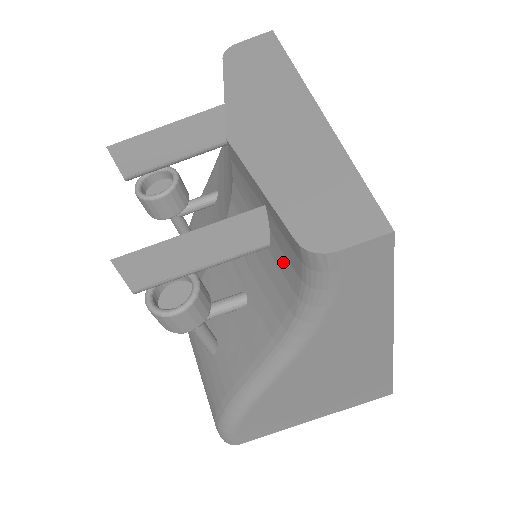
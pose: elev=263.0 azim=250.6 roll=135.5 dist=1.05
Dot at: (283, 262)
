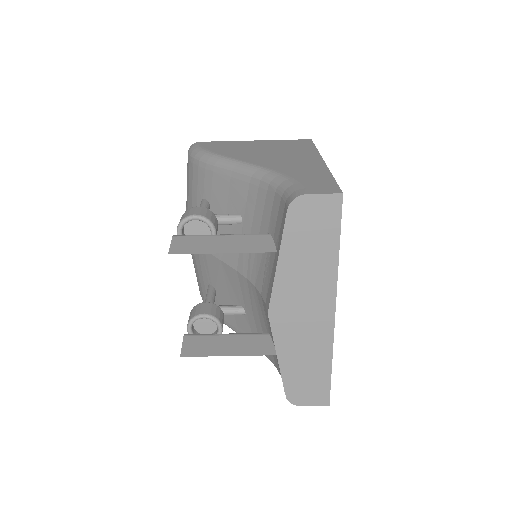
Dot at: (275, 358)
